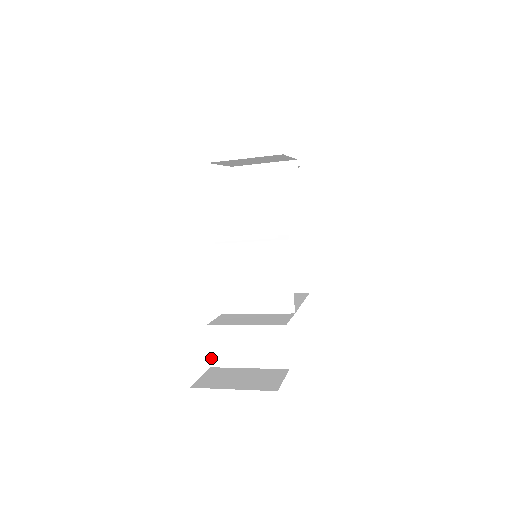
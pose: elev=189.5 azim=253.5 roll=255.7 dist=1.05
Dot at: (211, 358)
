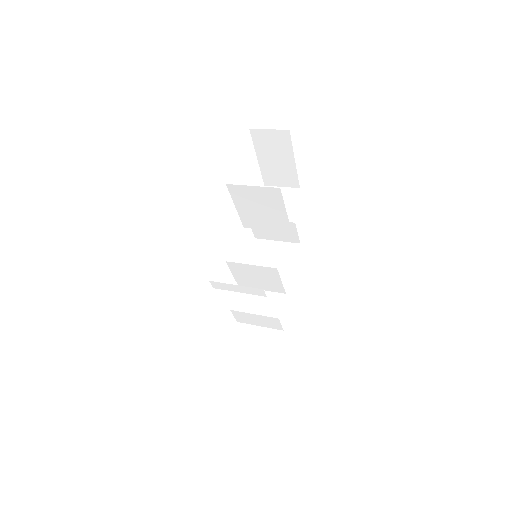
Dot at: (236, 320)
